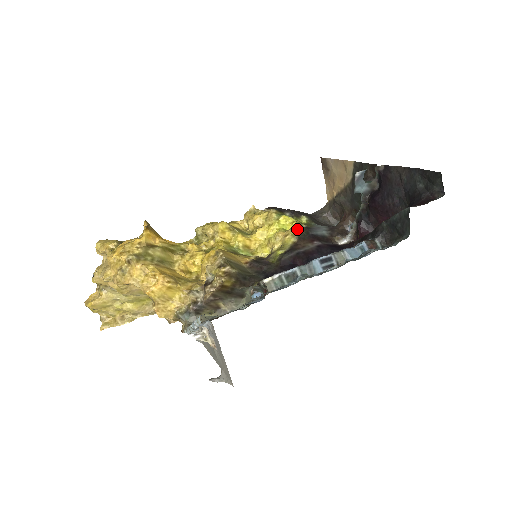
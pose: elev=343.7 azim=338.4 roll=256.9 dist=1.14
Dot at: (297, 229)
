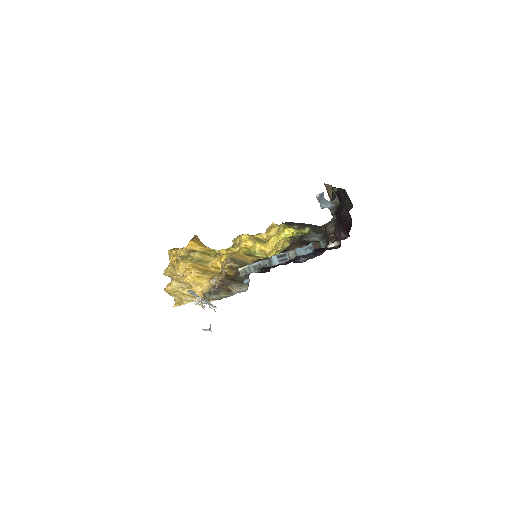
Dot at: (294, 237)
